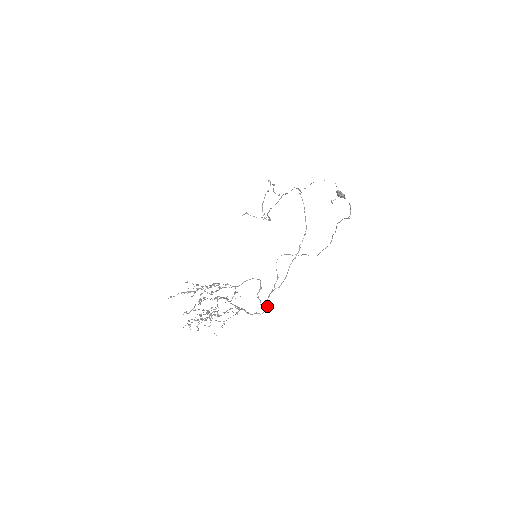
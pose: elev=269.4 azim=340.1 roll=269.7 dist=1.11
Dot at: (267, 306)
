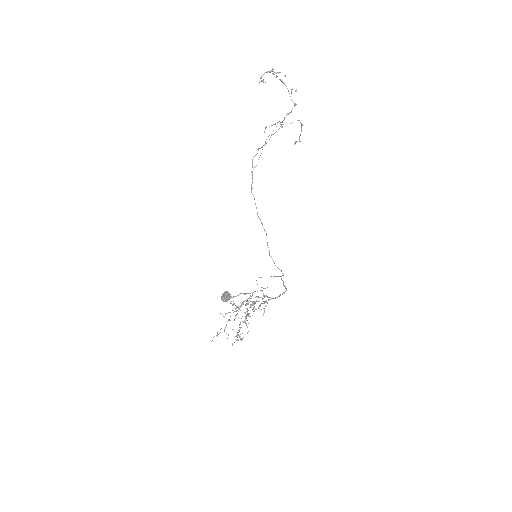
Dot at: occluded
